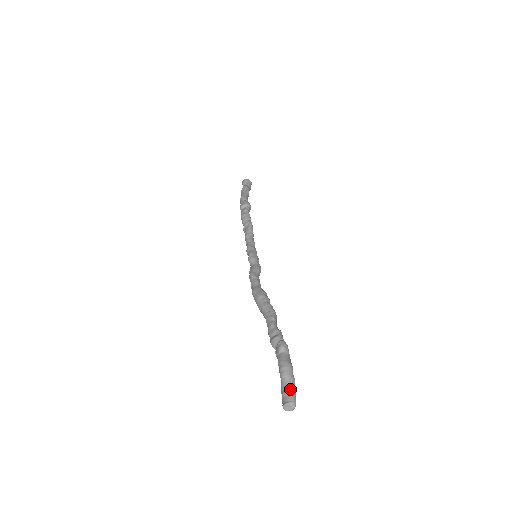
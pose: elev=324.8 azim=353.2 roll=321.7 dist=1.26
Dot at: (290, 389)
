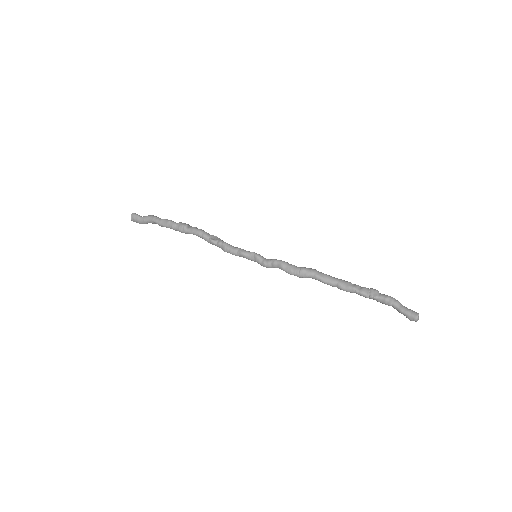
Dot at: occluded
